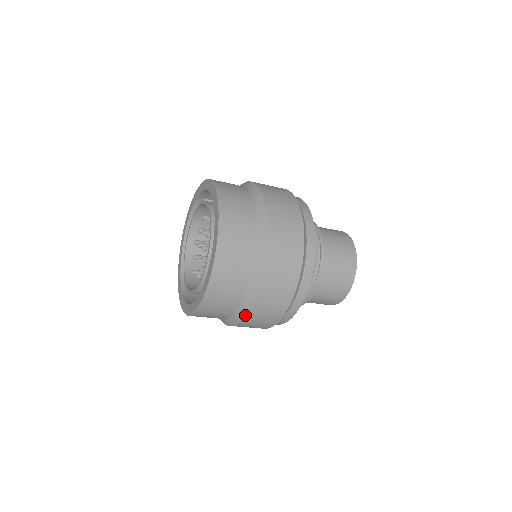
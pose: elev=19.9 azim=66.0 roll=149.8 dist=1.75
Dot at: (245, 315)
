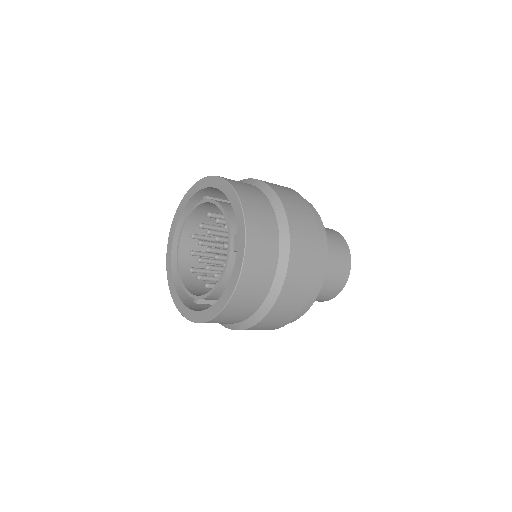
Dot at: (289, 260)
